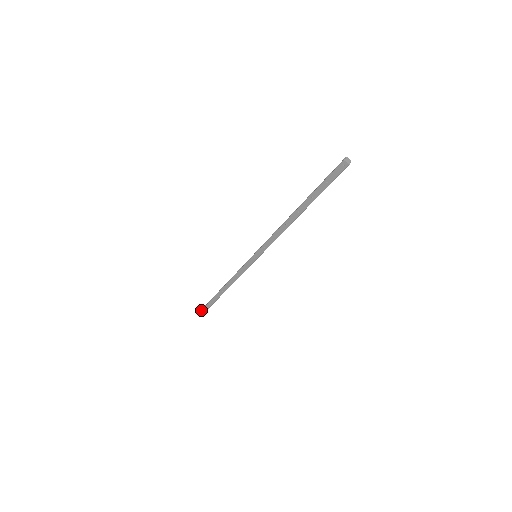
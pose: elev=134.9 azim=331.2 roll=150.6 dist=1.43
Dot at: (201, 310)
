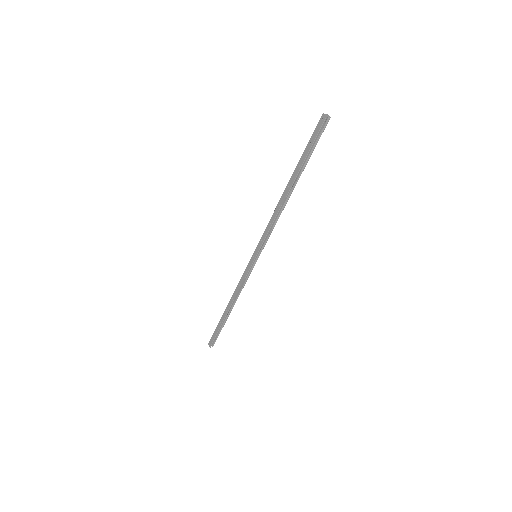
Dot at: (208, 343)
